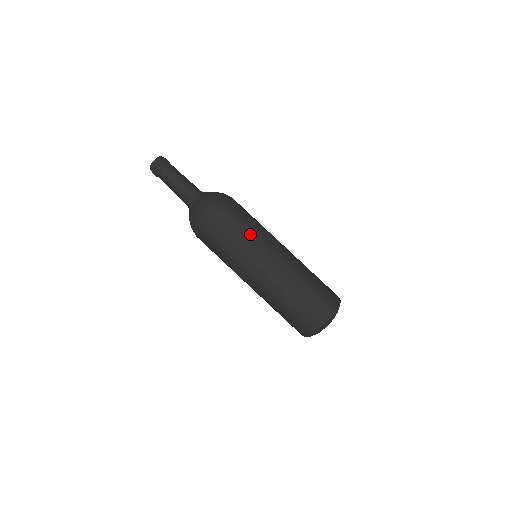
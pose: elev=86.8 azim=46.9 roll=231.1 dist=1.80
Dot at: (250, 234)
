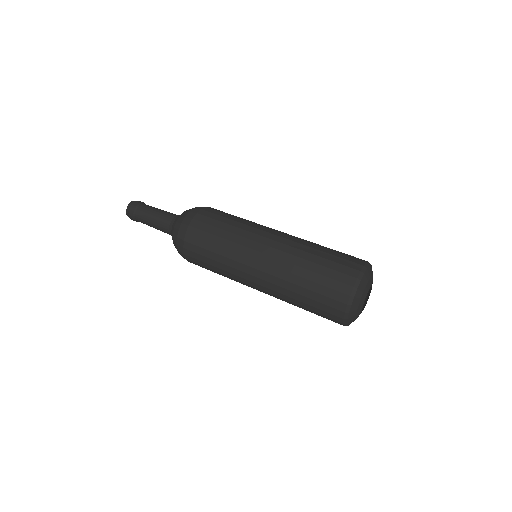
Dot at: (245, 220)
